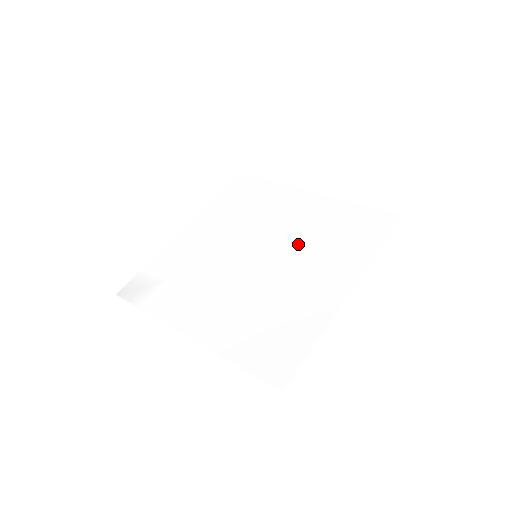
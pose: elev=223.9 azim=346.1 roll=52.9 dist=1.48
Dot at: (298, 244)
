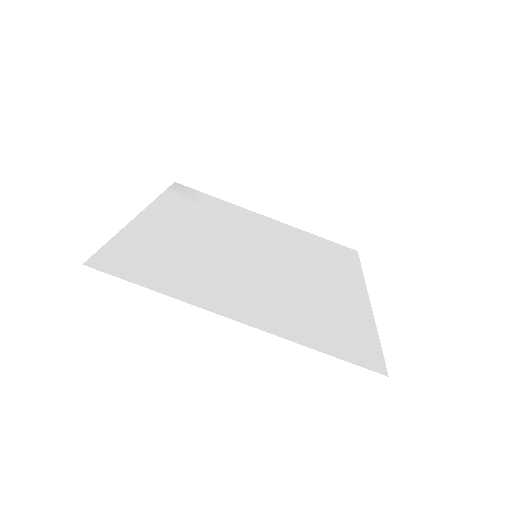
Dot at: (288, 284)
